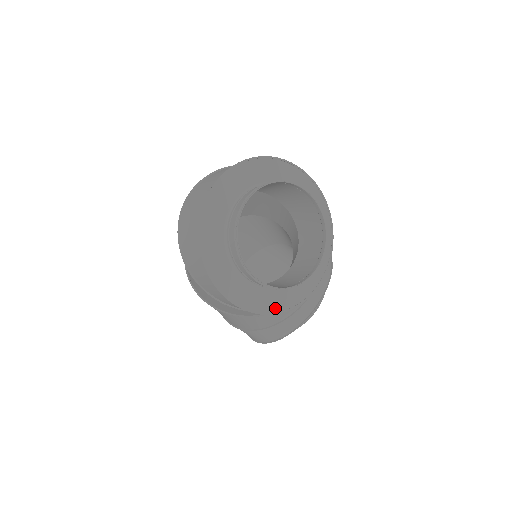
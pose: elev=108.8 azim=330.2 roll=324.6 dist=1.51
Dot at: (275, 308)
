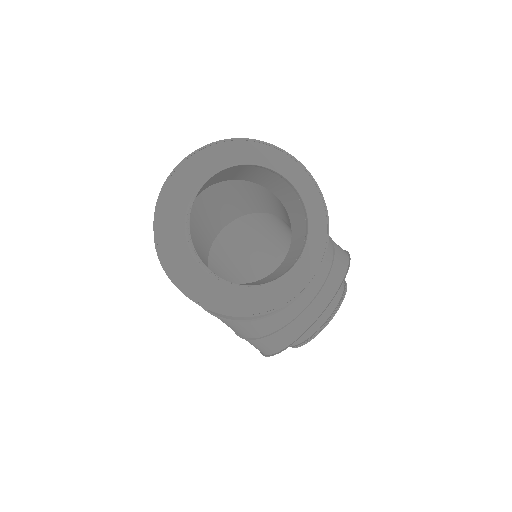
Dot at: (244, 310)
